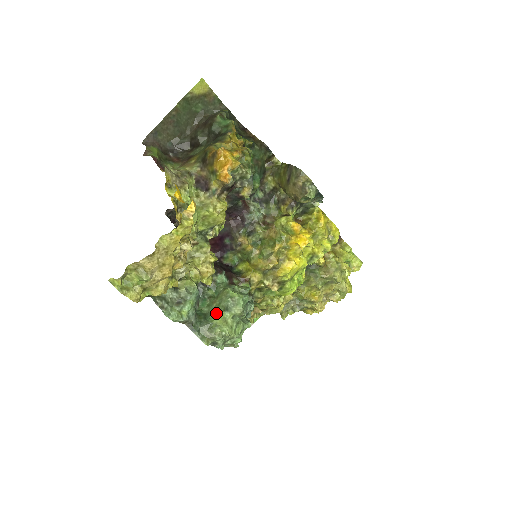
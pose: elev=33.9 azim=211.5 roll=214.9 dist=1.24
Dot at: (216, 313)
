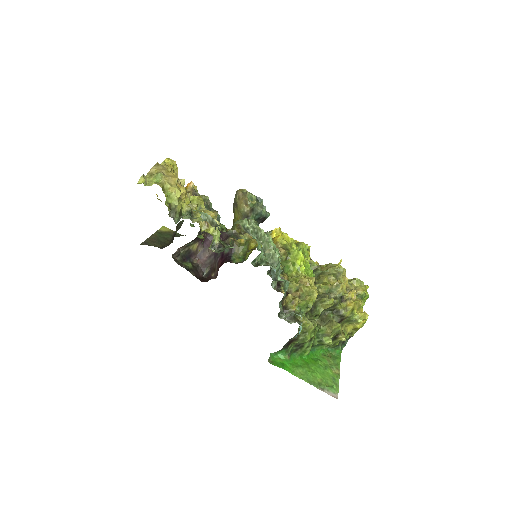
Dot at: occluded
